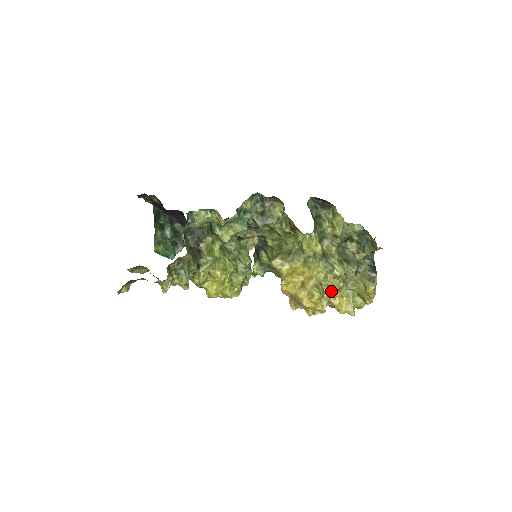
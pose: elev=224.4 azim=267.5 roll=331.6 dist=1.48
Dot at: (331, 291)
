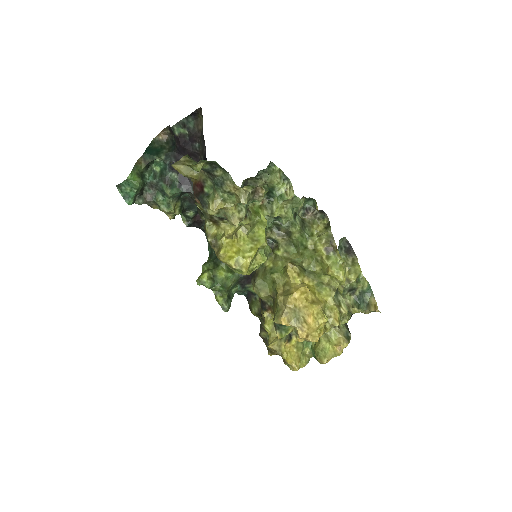
Dot at: (329, 324)
